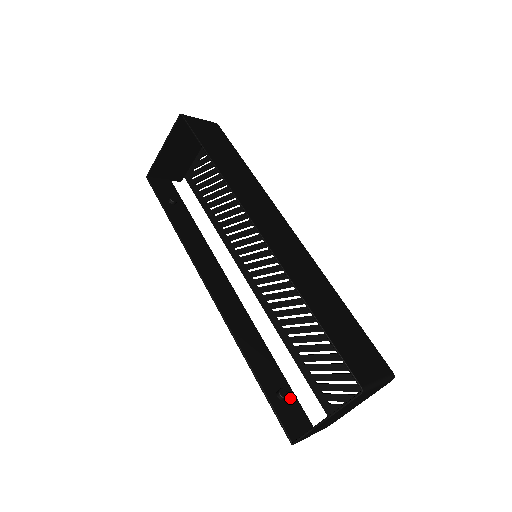
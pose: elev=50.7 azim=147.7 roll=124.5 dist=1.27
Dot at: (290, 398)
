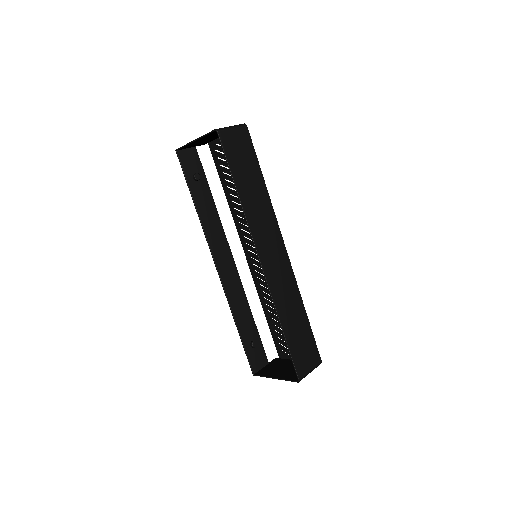
Dot at: (258, 345)
